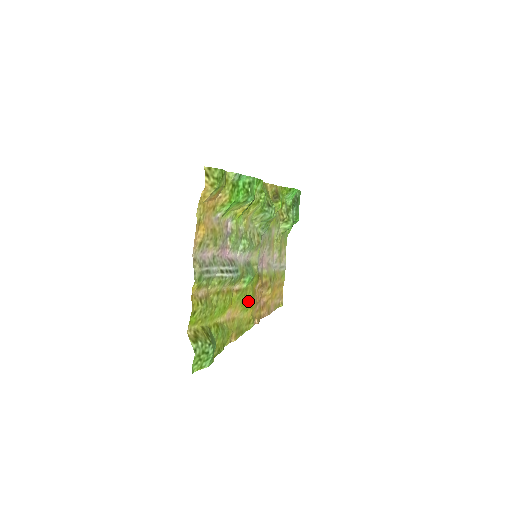
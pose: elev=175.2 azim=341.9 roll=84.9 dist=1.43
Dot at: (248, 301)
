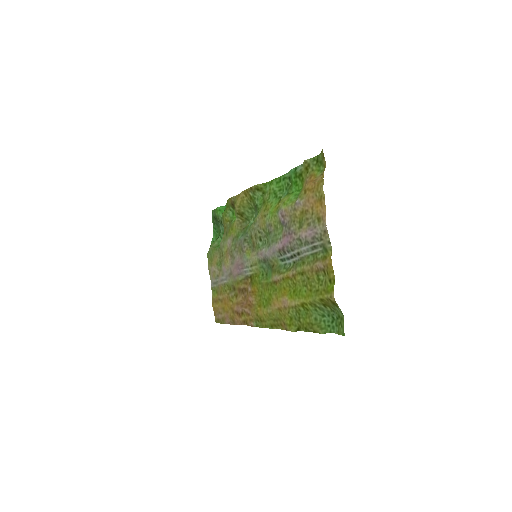
Dot at: (264, 297)
